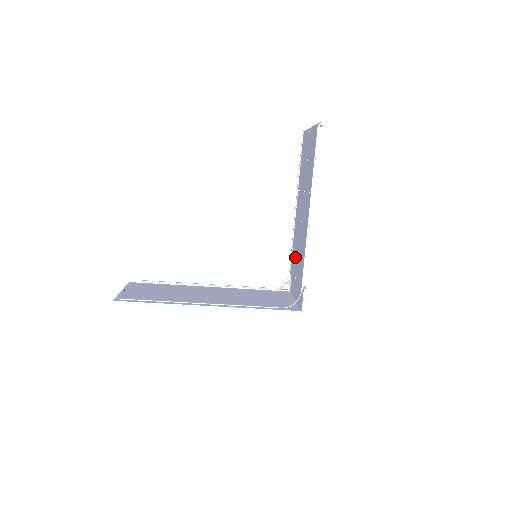
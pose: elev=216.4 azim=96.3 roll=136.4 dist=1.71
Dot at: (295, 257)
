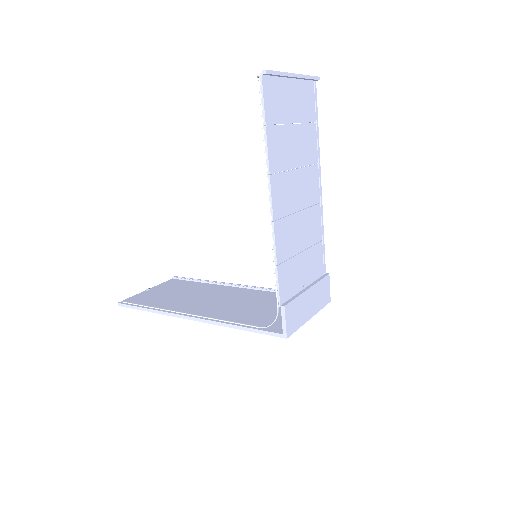
Dot at: (308, 256)
